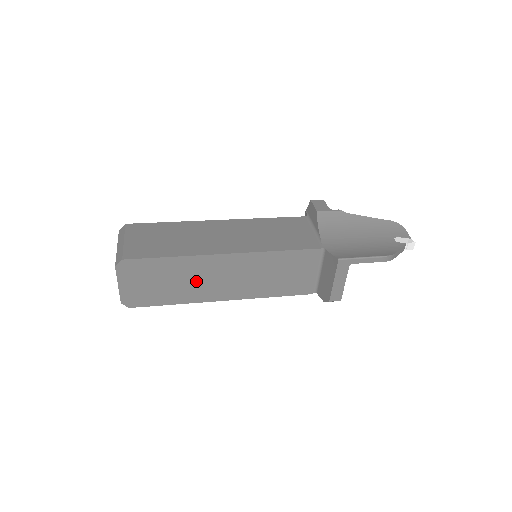
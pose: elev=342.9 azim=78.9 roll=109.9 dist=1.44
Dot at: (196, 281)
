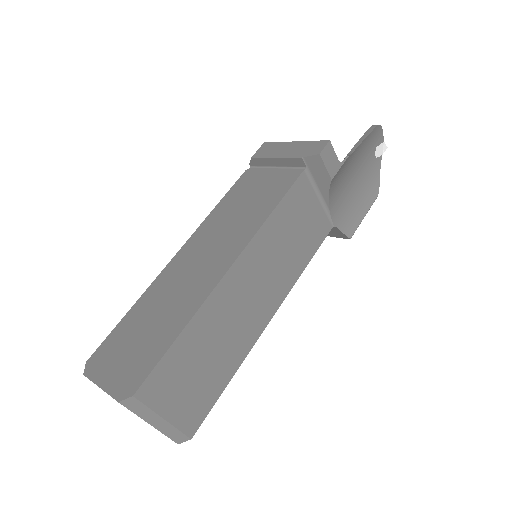
Dot at: occluded
